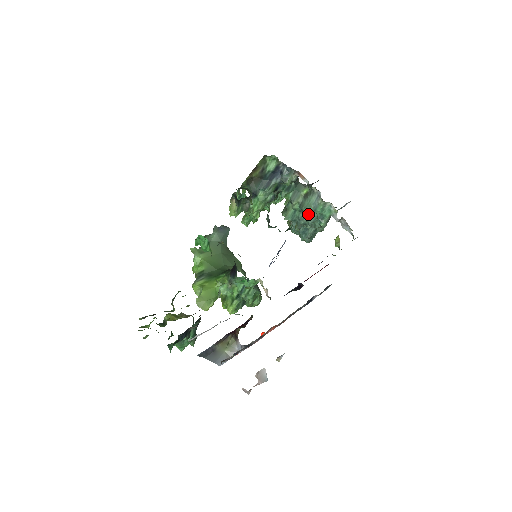
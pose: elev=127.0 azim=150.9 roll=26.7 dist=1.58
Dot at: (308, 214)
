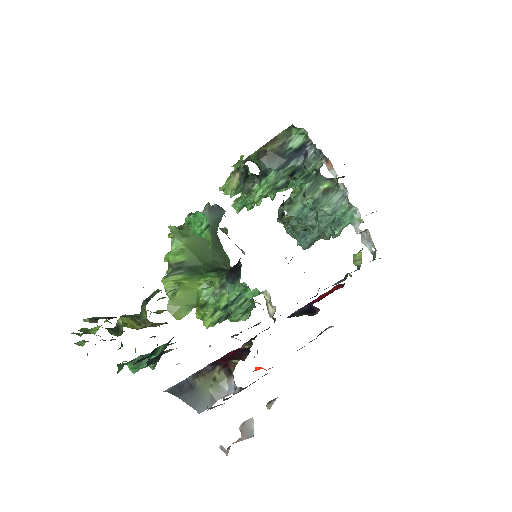
Dot at: (322, 215)
